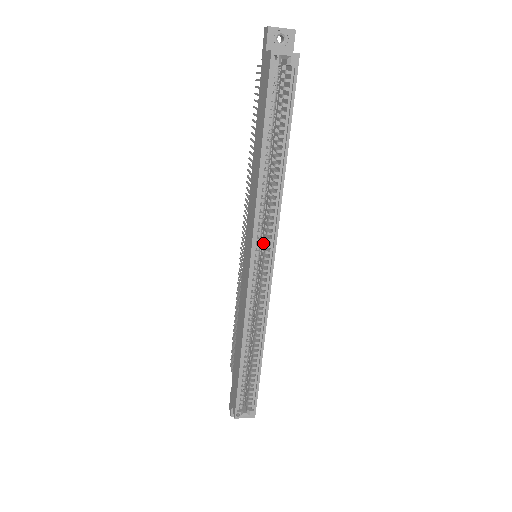
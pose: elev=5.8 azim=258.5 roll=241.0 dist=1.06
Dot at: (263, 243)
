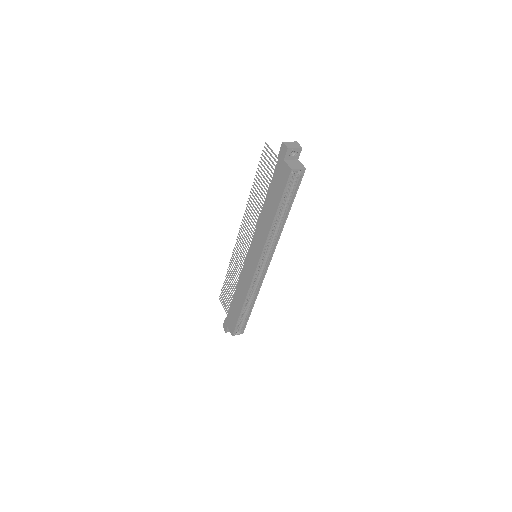
Dot at: occluded
